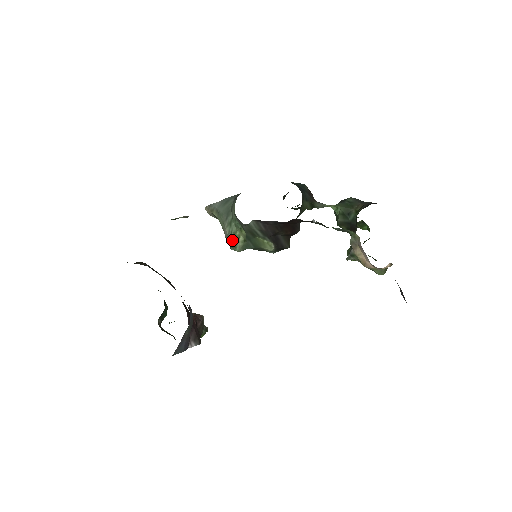
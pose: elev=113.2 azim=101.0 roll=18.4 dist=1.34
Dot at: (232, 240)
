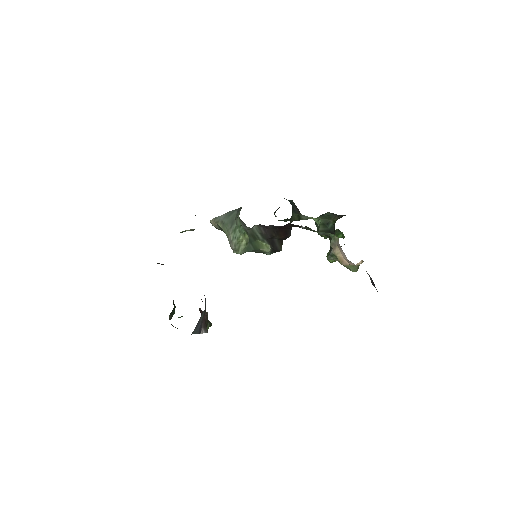
Dot at: (236, 244)
